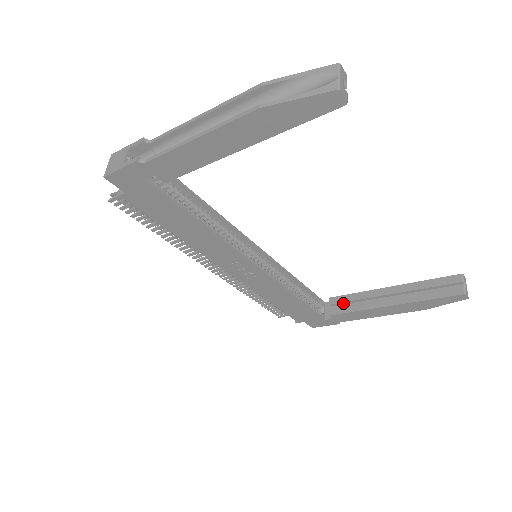
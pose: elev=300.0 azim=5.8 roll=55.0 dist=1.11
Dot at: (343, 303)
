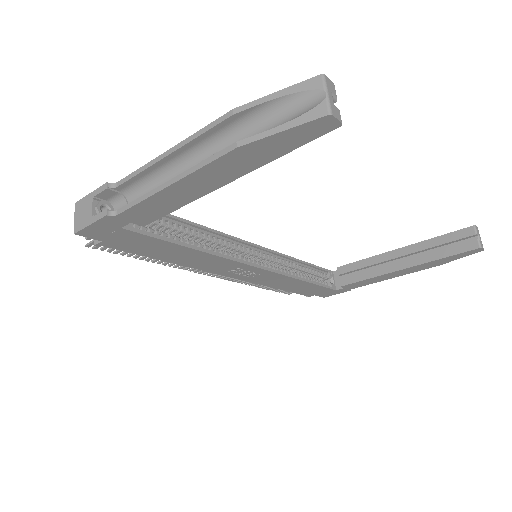
Dot at: (352, 271)
